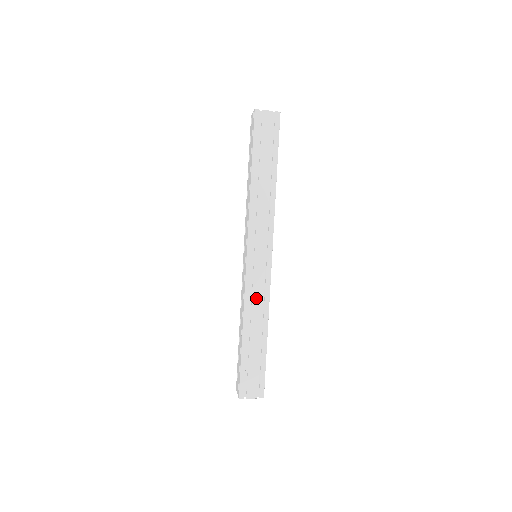
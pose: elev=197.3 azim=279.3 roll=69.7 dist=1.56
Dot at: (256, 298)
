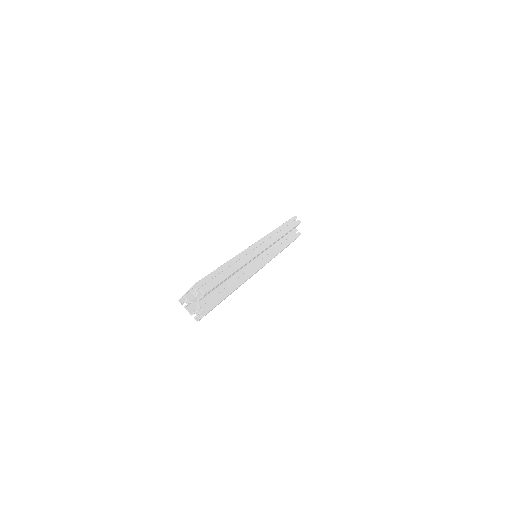
Dot at: occluded
